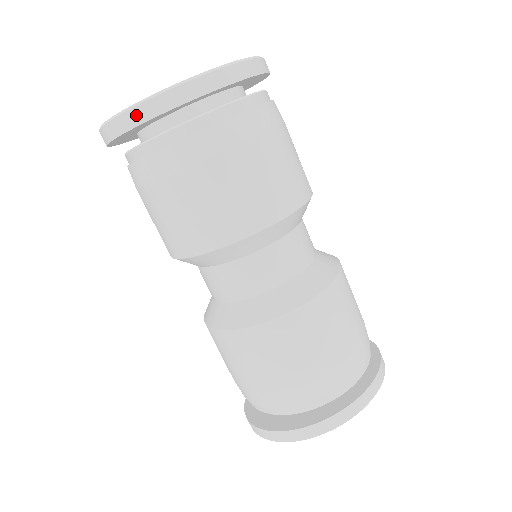
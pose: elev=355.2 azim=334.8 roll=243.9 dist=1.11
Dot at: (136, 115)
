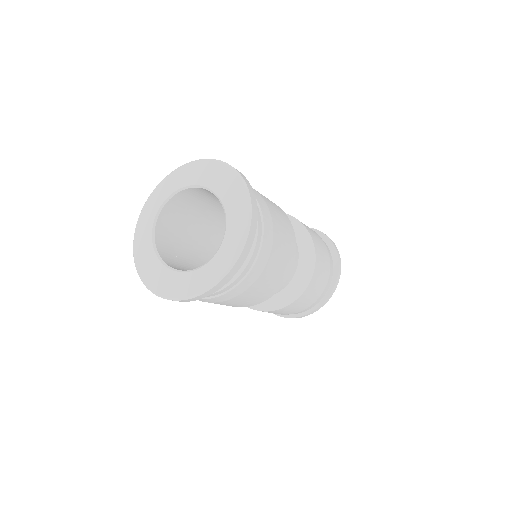
Dot at: (186, 301)
